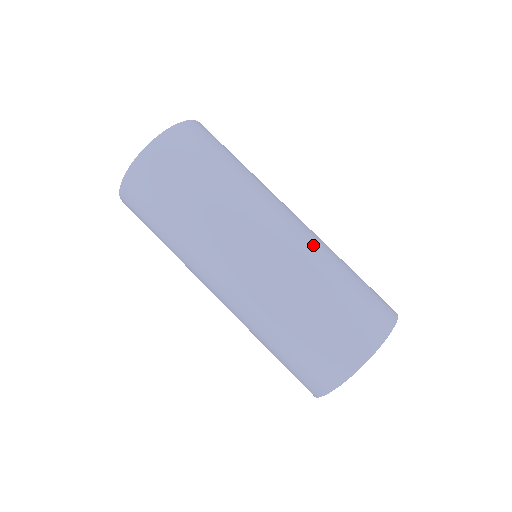
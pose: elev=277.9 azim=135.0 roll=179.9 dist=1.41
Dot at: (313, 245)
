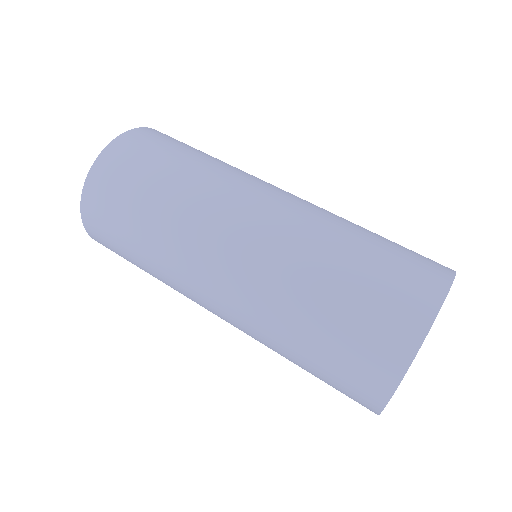
Dot at: (307, 218)
